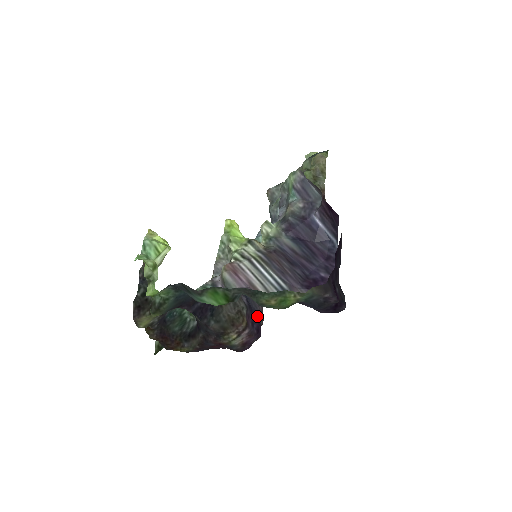
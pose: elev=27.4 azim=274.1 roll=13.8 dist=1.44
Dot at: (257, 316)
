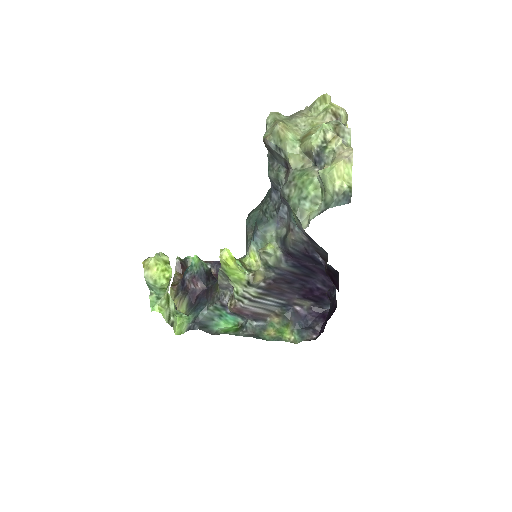
Dot at: occluded
